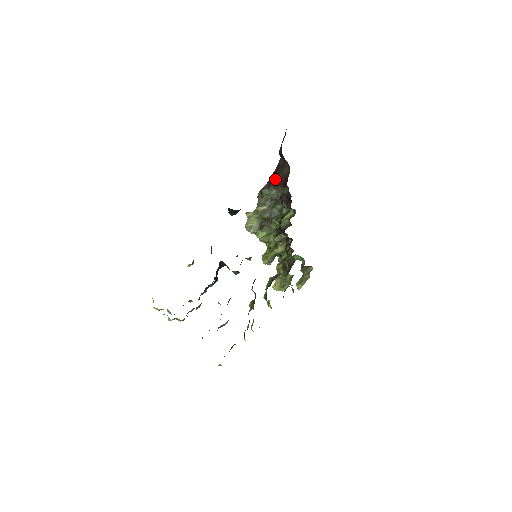
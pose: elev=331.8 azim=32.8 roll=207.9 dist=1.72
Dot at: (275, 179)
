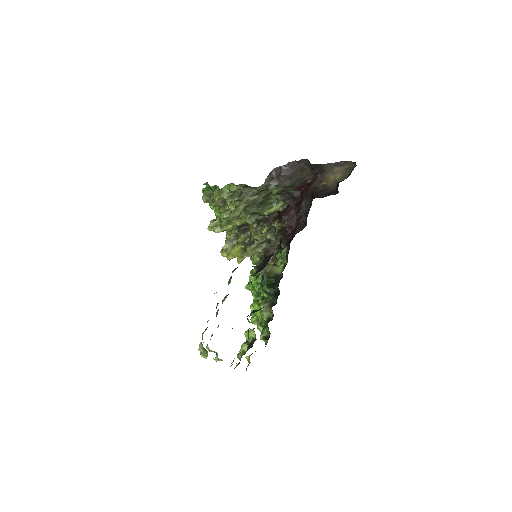
Dot at: (290, 180)
